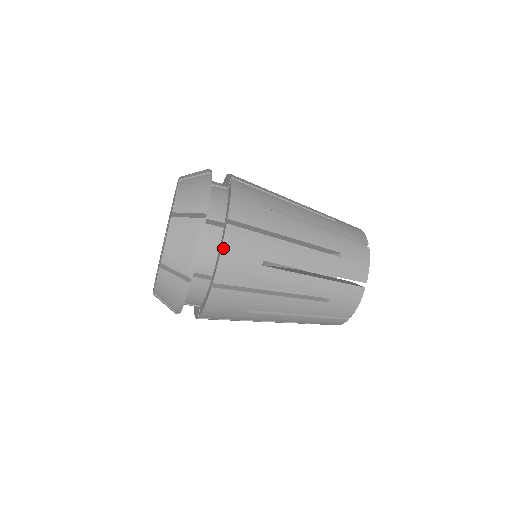
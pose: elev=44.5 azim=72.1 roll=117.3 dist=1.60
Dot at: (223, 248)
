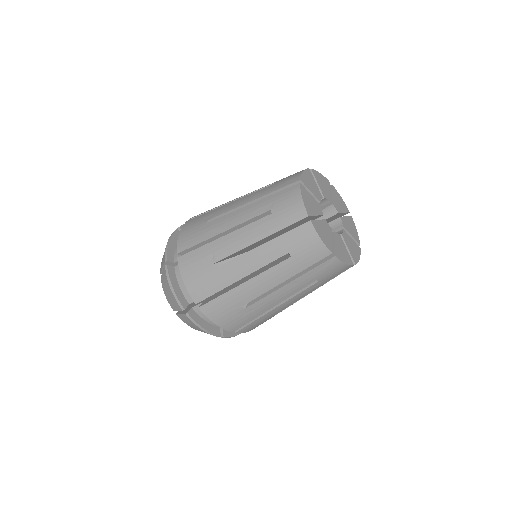
Dot at: (212, 321)
